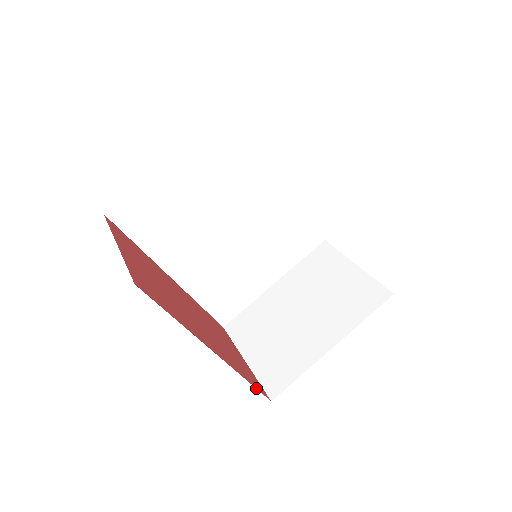
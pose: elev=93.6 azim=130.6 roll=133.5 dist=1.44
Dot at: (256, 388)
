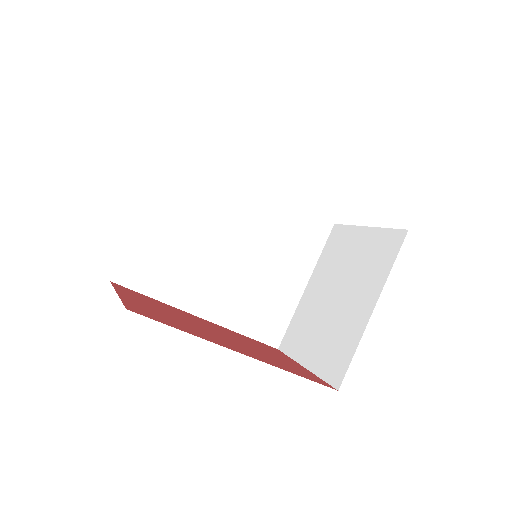
Dot at: occluded
